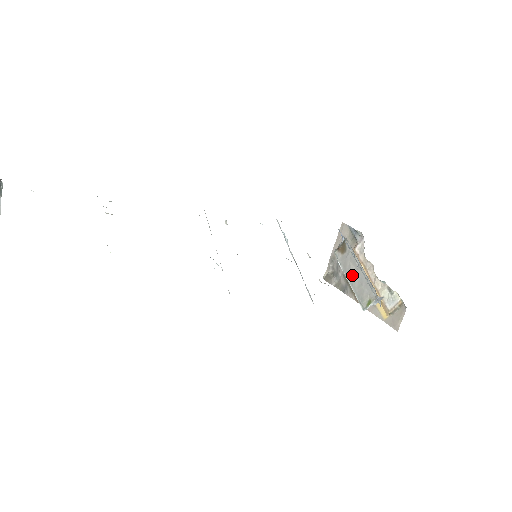
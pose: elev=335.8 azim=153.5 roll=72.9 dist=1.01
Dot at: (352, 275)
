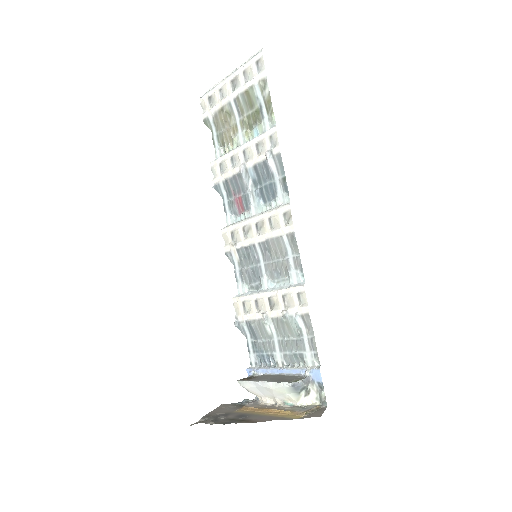
Dot at: (269, 378)
